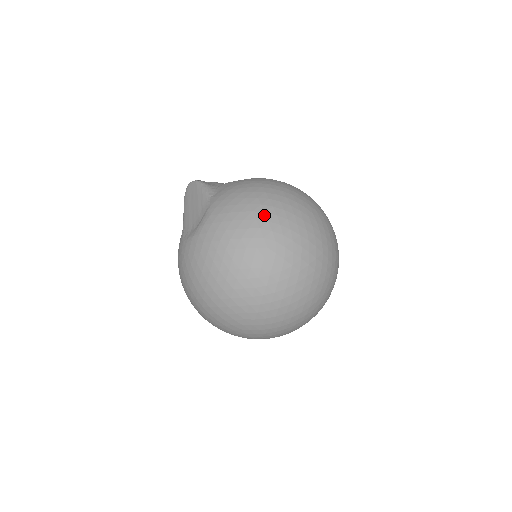
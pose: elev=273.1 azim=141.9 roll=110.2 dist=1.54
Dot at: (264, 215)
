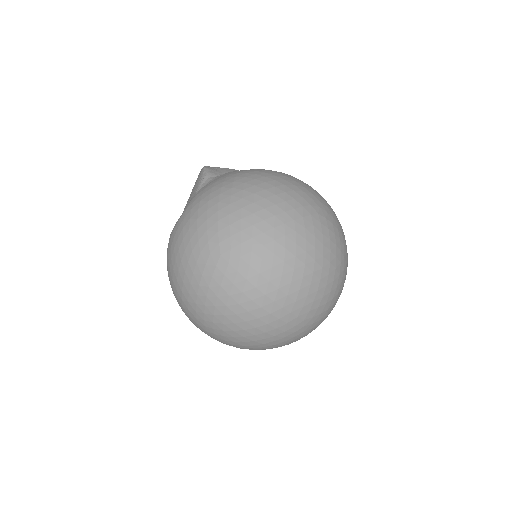
Dot at: (227, 217)
